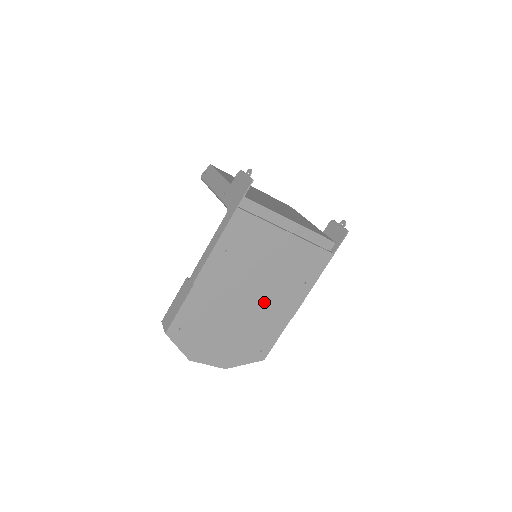
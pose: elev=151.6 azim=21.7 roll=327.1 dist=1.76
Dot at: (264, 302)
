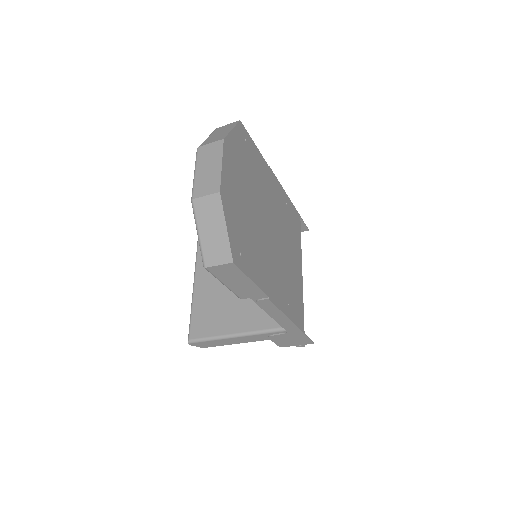
Dot at: (272, 251)
